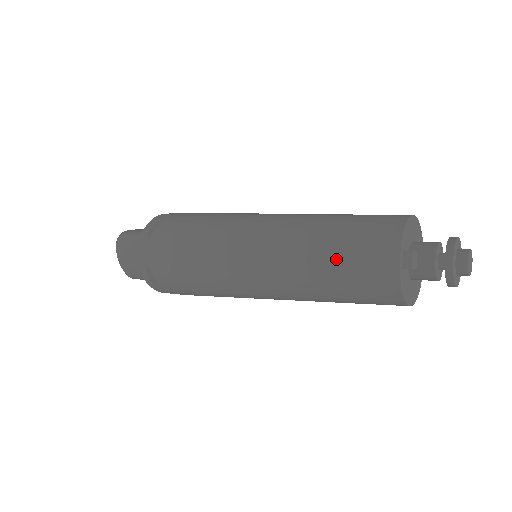
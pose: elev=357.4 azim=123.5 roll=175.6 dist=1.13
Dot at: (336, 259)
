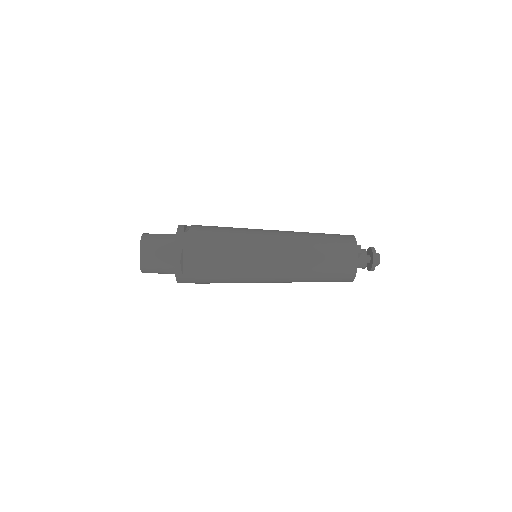
Dot at: (325, 246)
